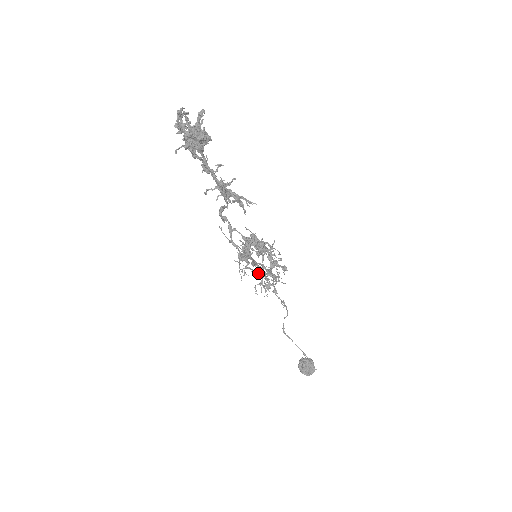
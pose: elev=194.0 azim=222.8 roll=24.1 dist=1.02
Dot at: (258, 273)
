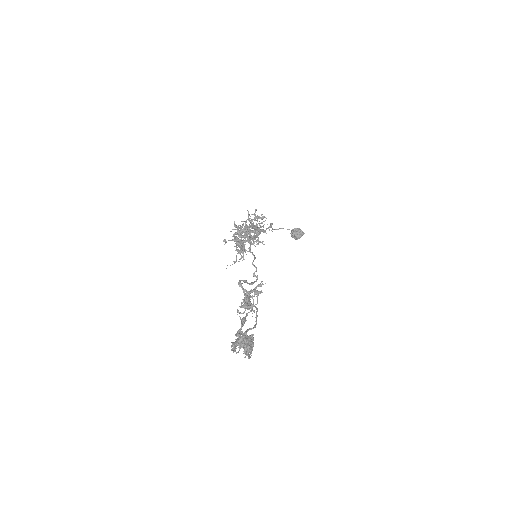
Dot at: (253, 244)
